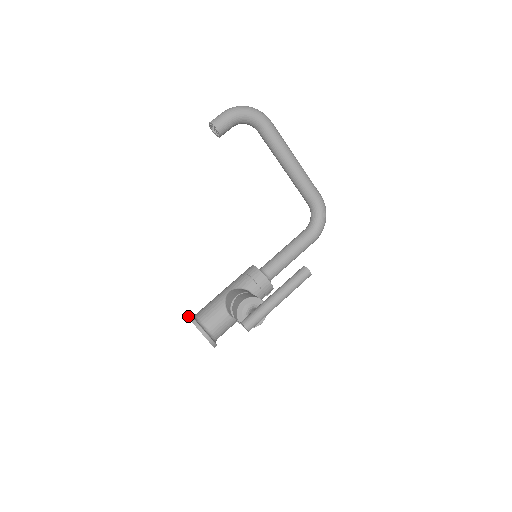
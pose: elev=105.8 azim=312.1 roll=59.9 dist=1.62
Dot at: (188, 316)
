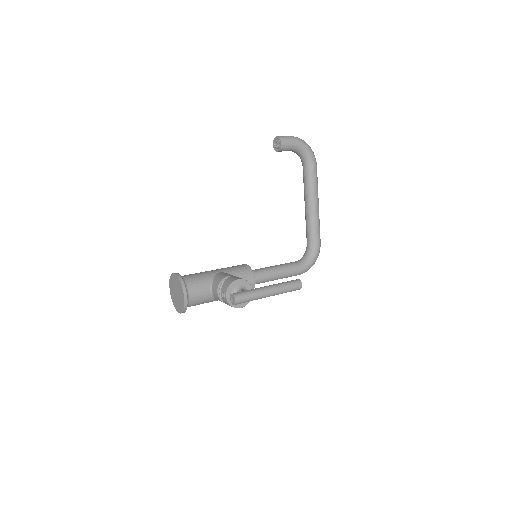
Dot at: (175, 273)
